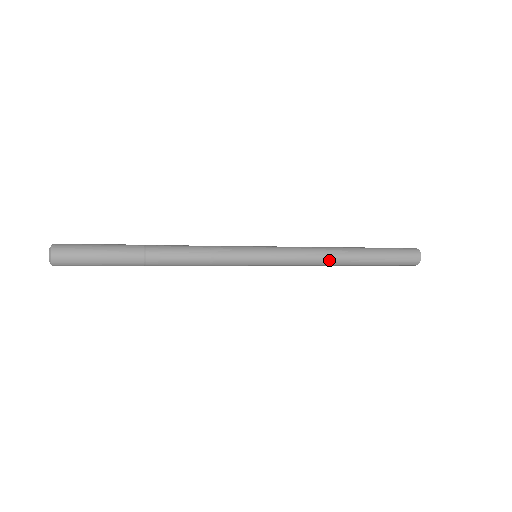
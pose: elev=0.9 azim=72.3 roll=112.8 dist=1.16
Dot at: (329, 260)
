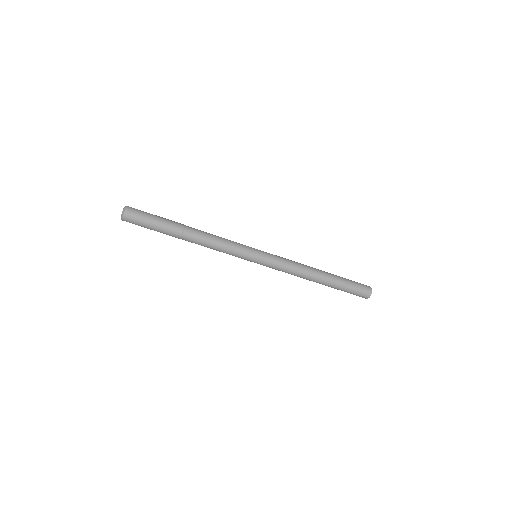
Dot at: (306, 273)
